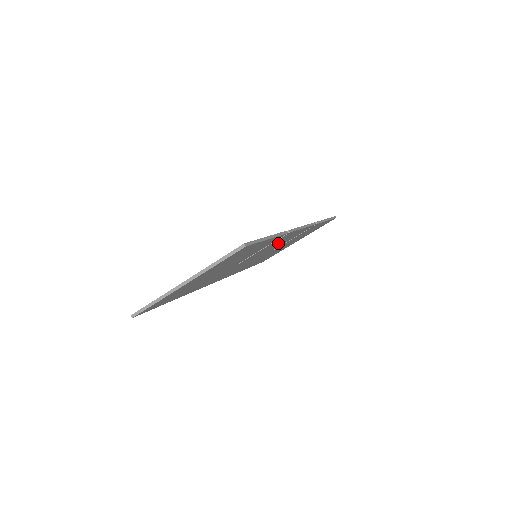
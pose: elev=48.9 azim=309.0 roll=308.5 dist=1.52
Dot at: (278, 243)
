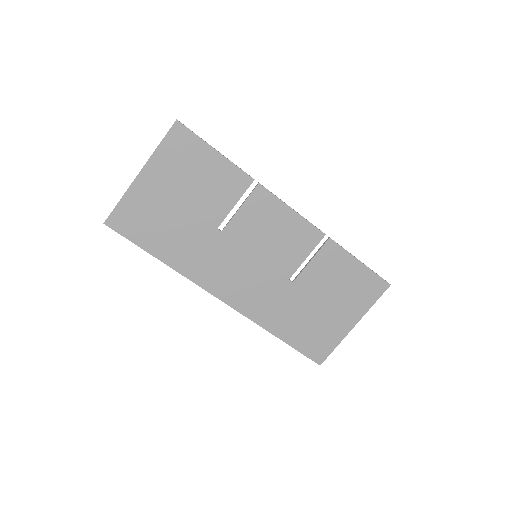
Dot at: (272, 232)
